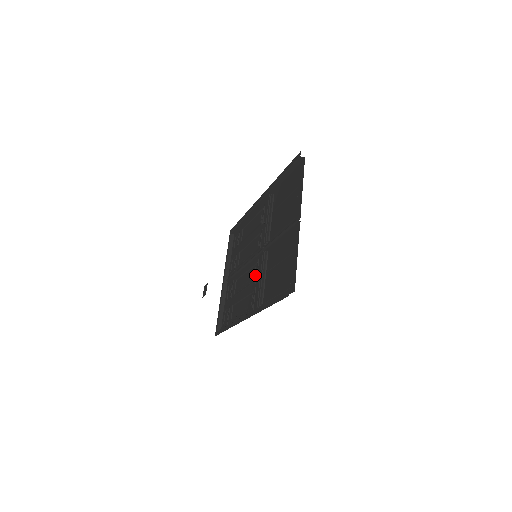
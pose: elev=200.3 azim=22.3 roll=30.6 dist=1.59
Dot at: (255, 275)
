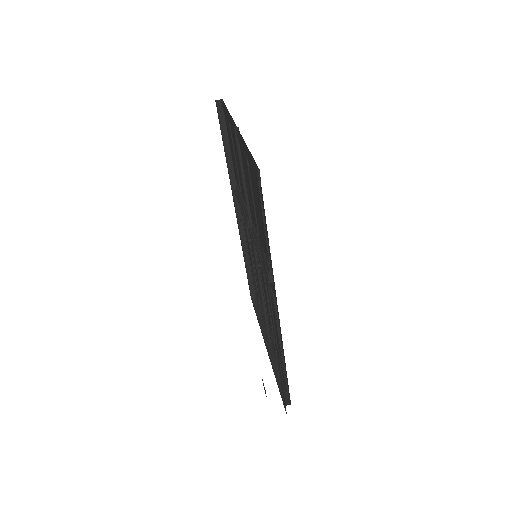
Dot at: occluded
